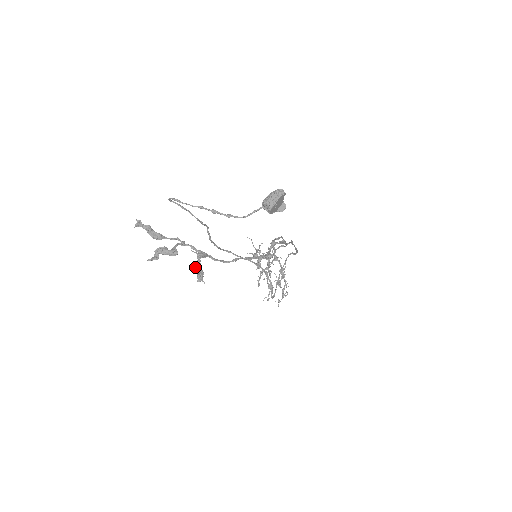
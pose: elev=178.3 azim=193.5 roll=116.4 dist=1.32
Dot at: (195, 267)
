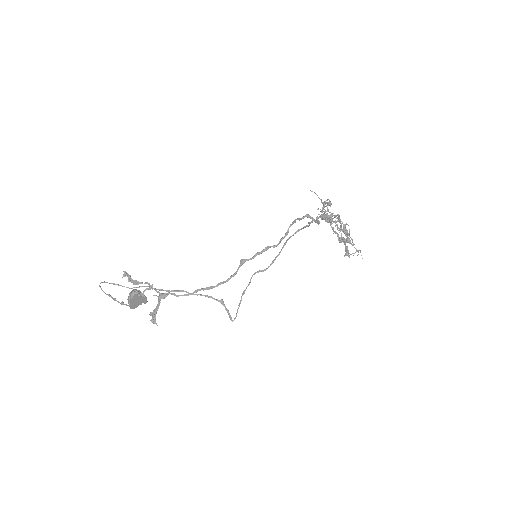
Dot at: (151, 312)
